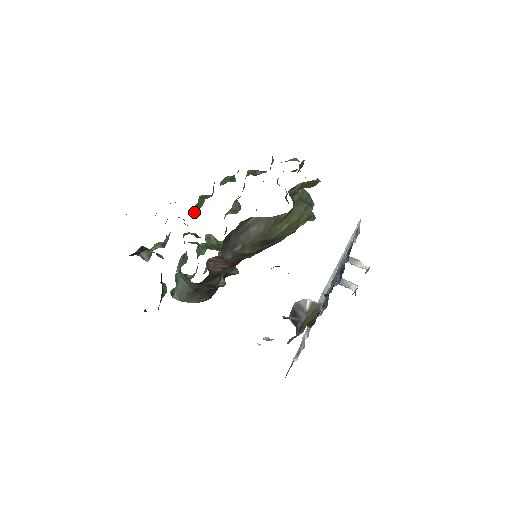
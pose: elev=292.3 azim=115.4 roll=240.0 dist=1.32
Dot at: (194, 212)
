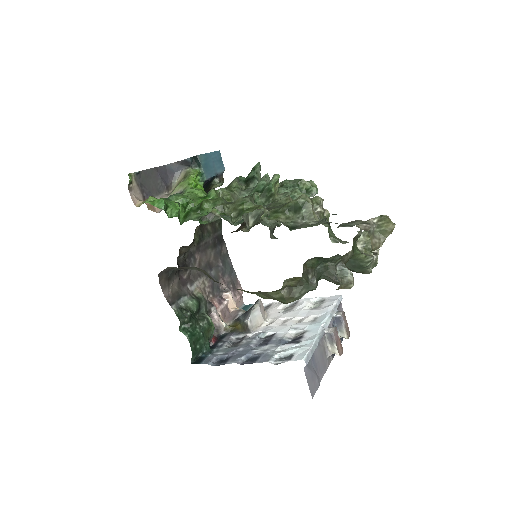
Dot at: (185, 214)
